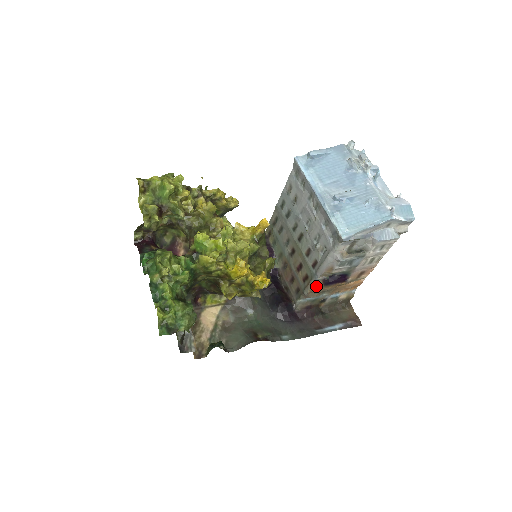
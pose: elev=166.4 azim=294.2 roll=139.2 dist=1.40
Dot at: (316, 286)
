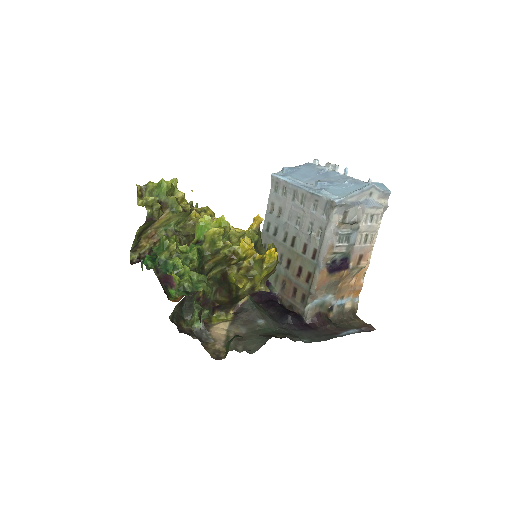
Dot at: (321, 277)
